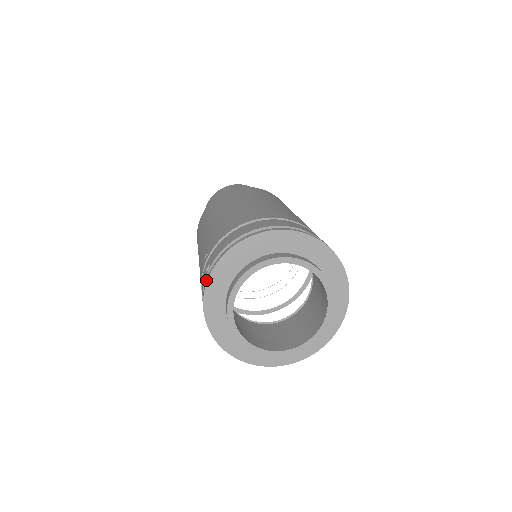
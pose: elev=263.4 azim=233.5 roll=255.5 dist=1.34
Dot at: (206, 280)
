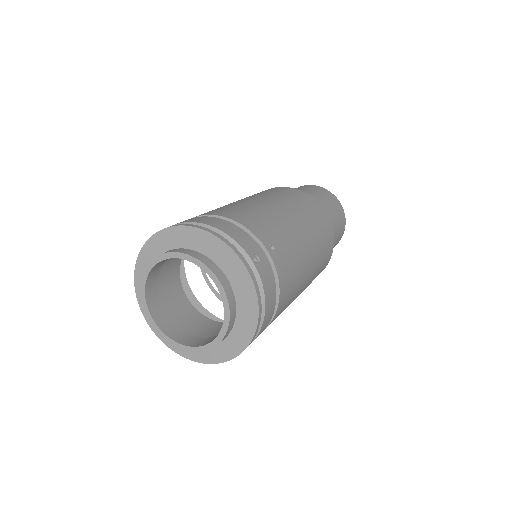
Dot at: (138, 262)
